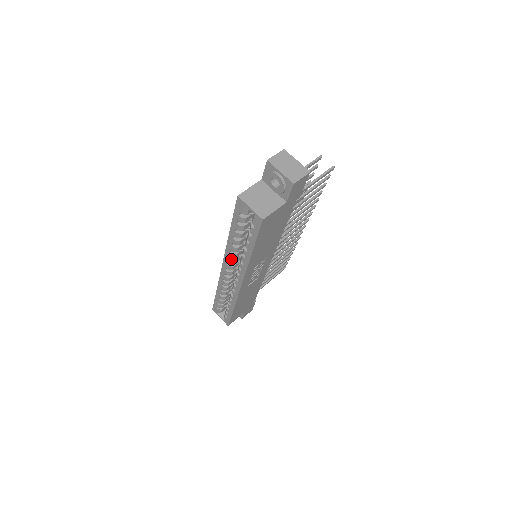
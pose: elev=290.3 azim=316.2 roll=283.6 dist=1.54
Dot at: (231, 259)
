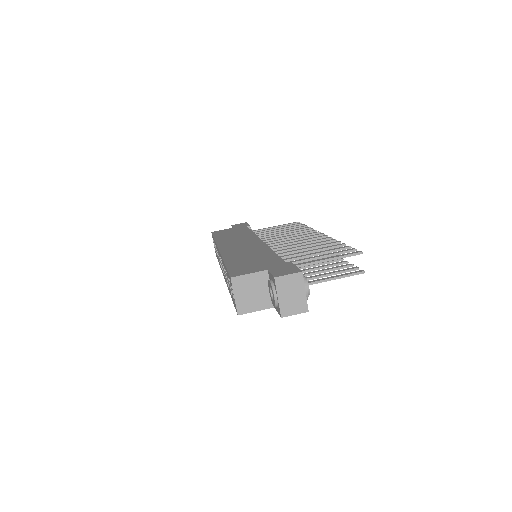
Dot at: occluded
